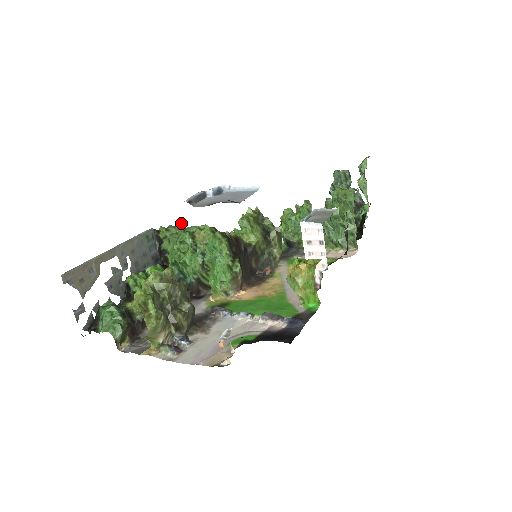
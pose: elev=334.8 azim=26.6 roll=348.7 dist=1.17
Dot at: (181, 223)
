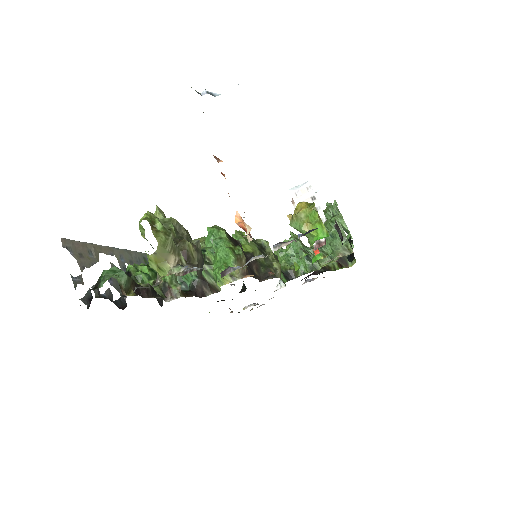
Dot at: occluded
